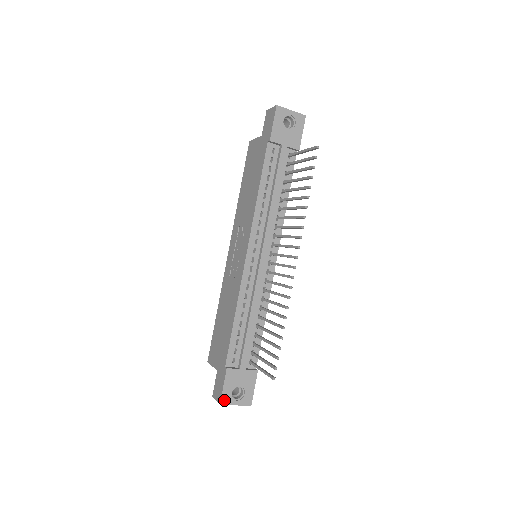
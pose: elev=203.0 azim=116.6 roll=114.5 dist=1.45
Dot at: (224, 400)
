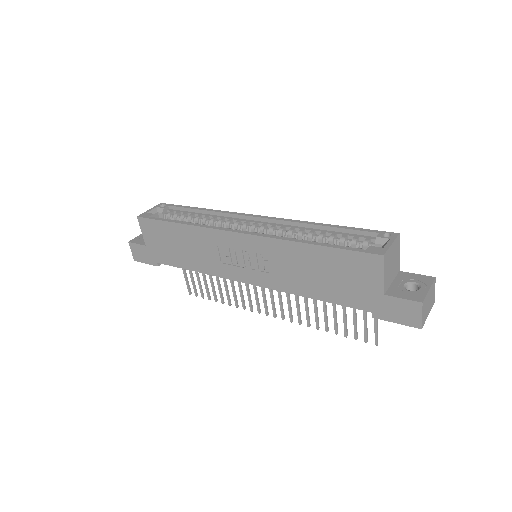
Dot at: occluded
